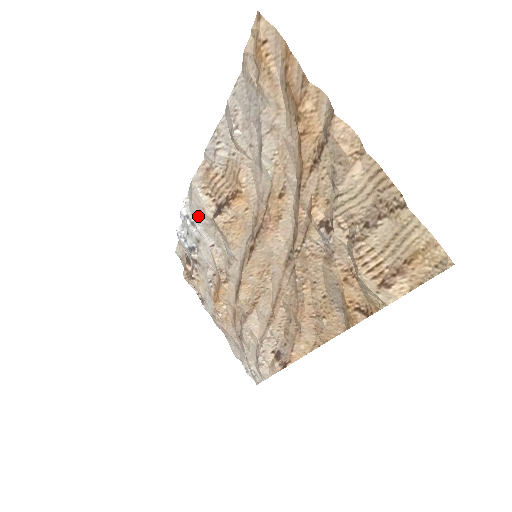
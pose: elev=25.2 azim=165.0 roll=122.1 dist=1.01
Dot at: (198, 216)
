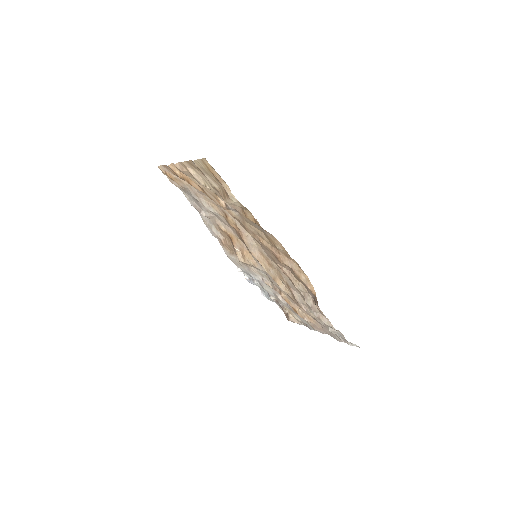
Dot at: (246, 271)
